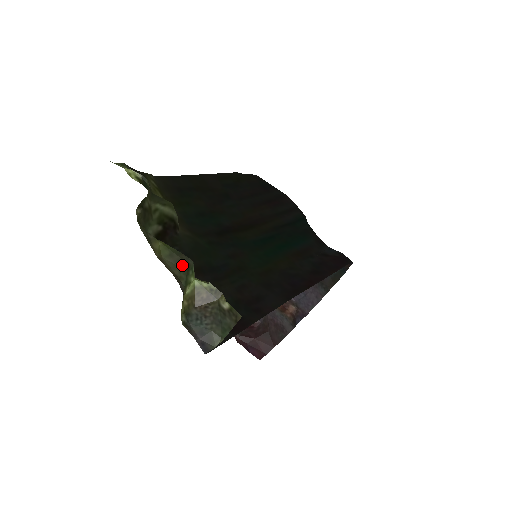
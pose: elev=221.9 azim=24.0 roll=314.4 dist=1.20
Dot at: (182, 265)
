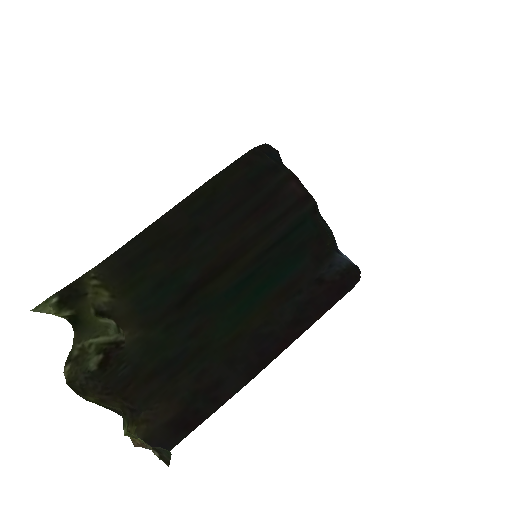
Dot at: (118, 410)
